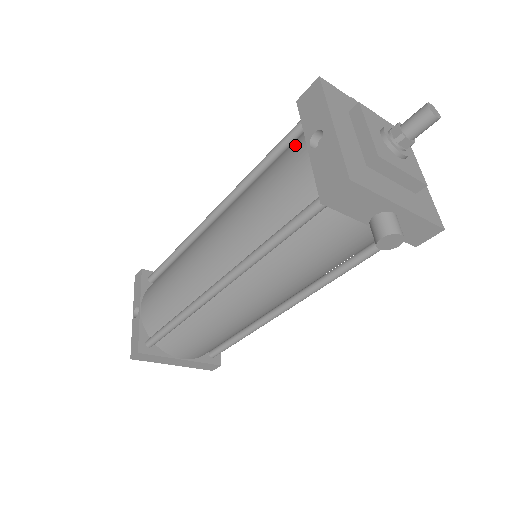
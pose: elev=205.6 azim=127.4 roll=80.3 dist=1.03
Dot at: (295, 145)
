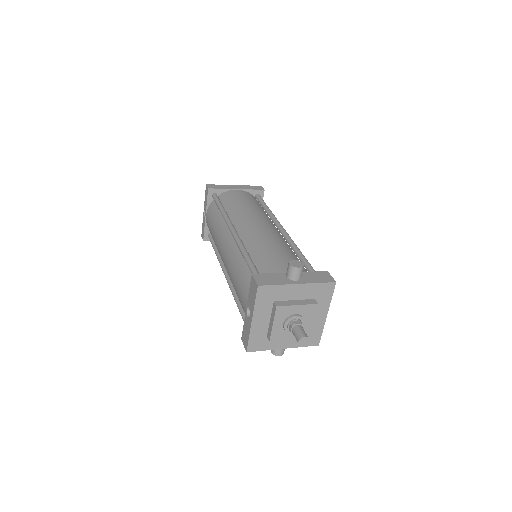
Dot at: (248, 291)
